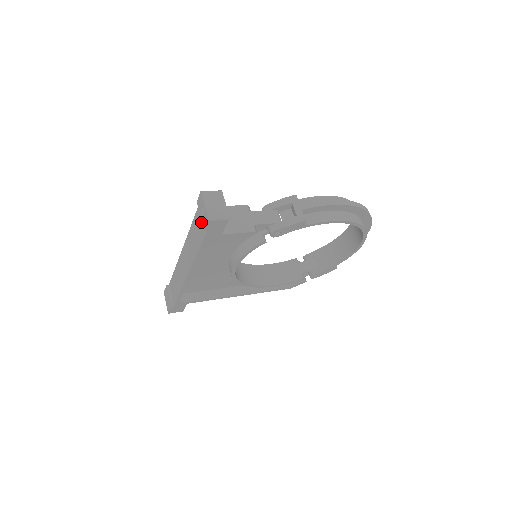
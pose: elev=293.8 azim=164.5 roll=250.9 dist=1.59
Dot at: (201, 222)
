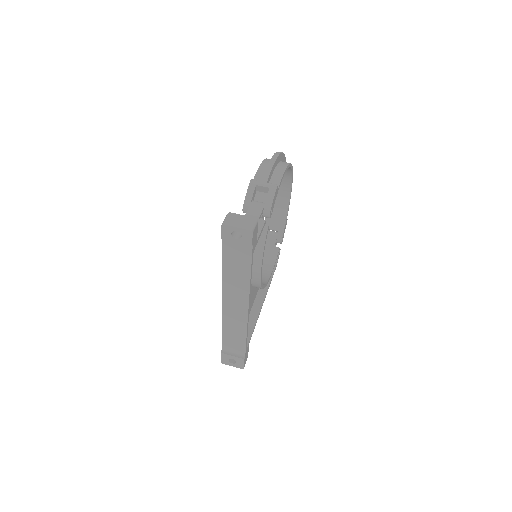
Dot at: (237, 249)
